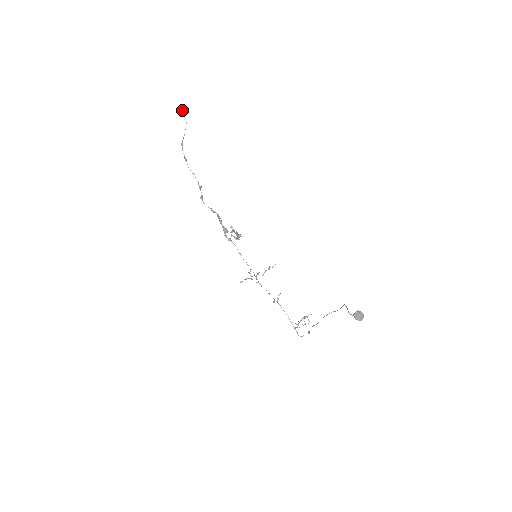
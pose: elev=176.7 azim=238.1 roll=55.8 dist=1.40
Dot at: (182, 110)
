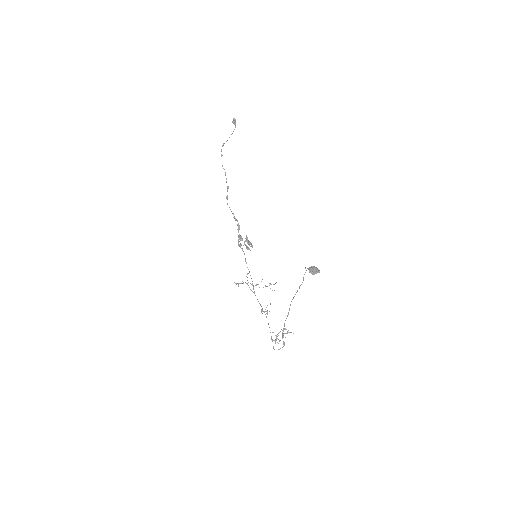
Dot at: (233, 123)
